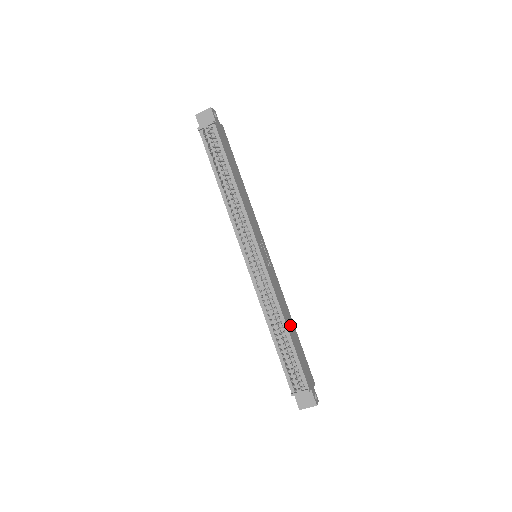
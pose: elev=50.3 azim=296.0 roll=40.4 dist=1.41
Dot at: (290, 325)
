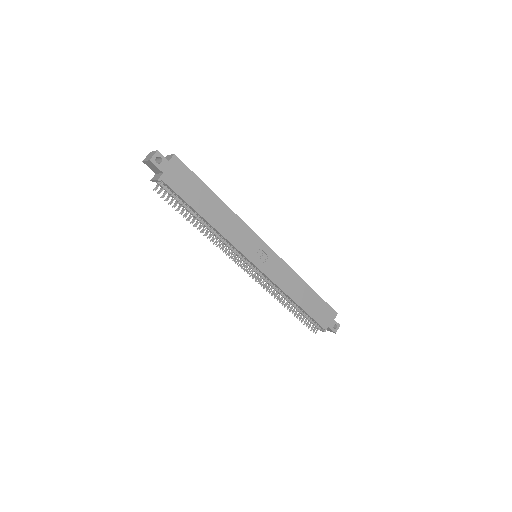
Dot at: (302, 294)
